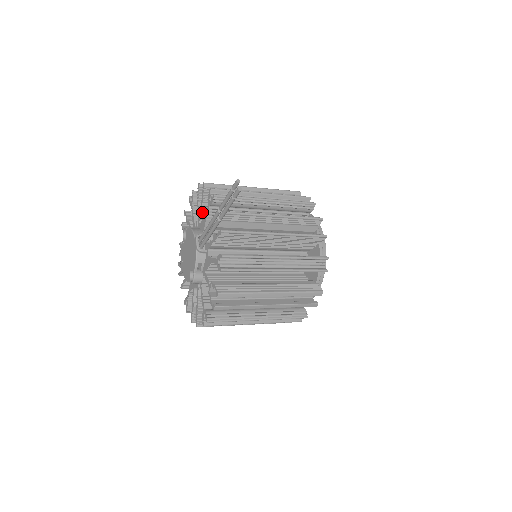
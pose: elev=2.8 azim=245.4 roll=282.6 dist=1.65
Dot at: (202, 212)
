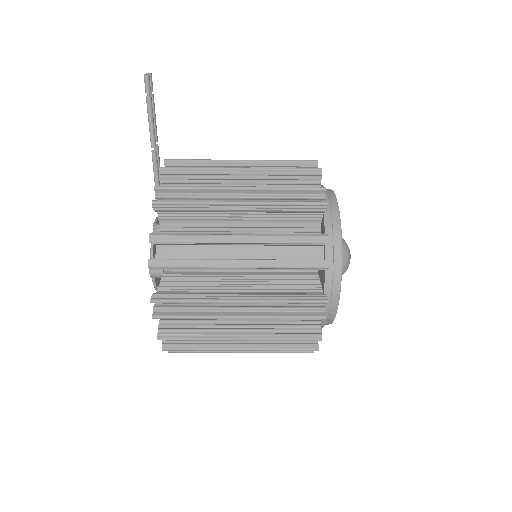
Dot at: occluded
